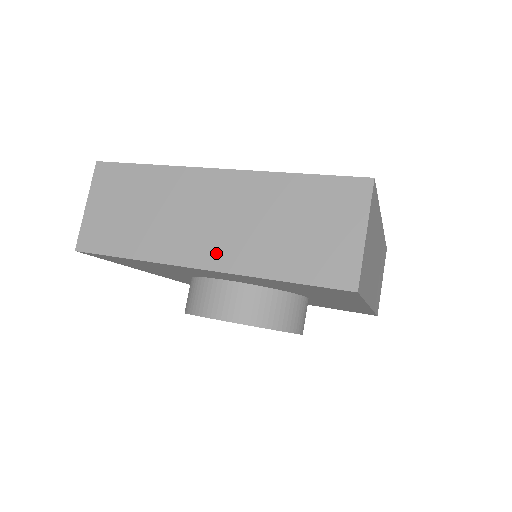
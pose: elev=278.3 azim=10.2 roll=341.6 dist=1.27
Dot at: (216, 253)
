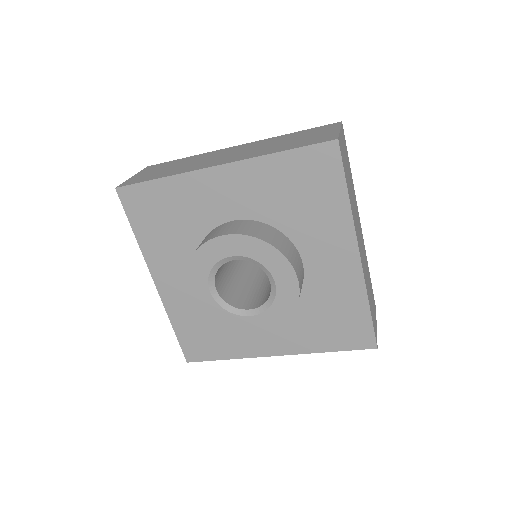
Dot at: (231, 159)
